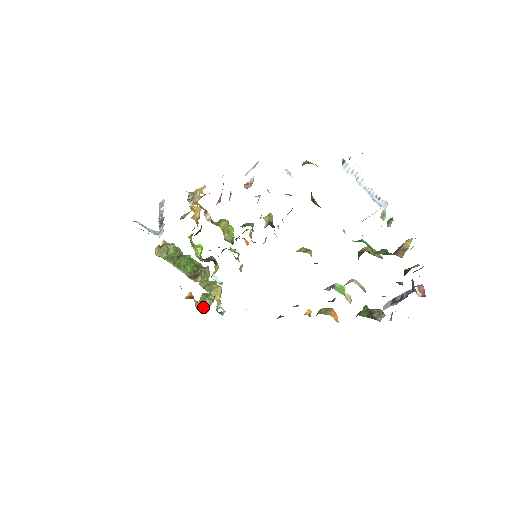
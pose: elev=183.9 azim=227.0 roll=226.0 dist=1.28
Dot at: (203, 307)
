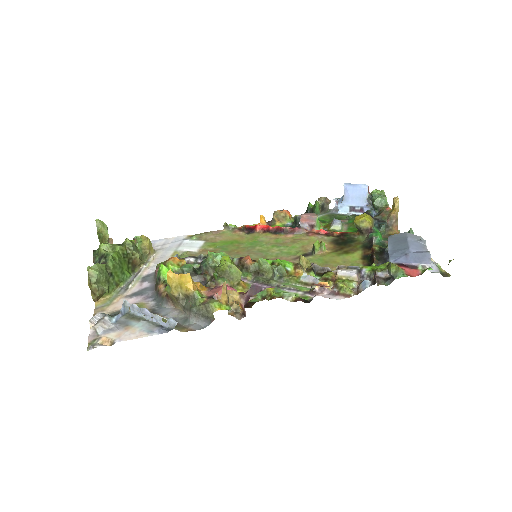
Dot at: occluded
